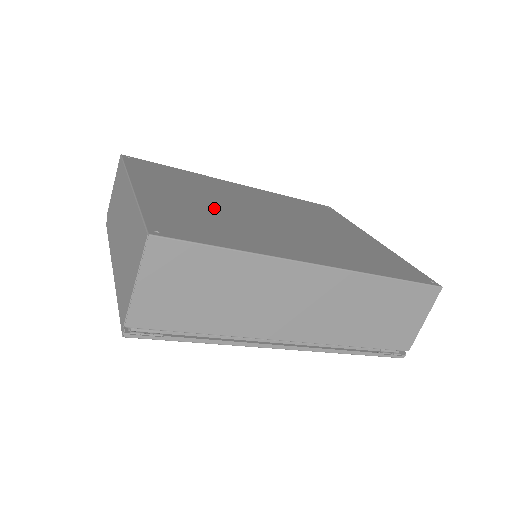
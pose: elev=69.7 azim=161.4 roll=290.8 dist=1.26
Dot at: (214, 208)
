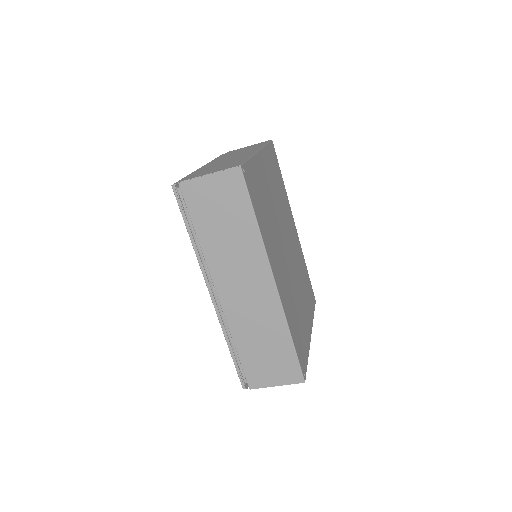
Dot at: (273, 207)
